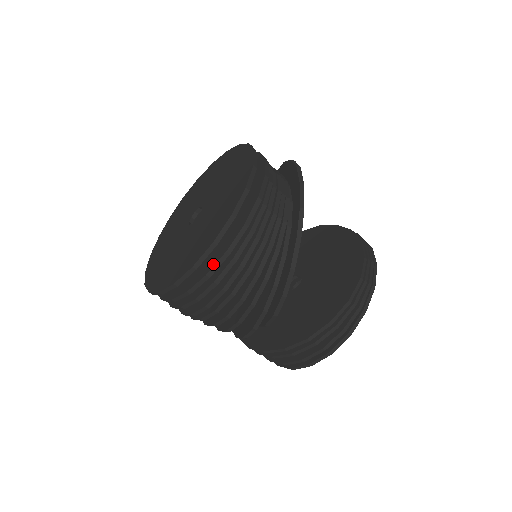
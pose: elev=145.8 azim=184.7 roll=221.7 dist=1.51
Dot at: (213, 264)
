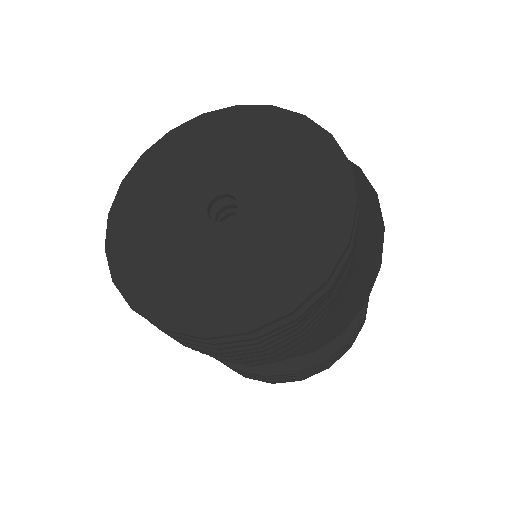
Dot at: (270, 326)
